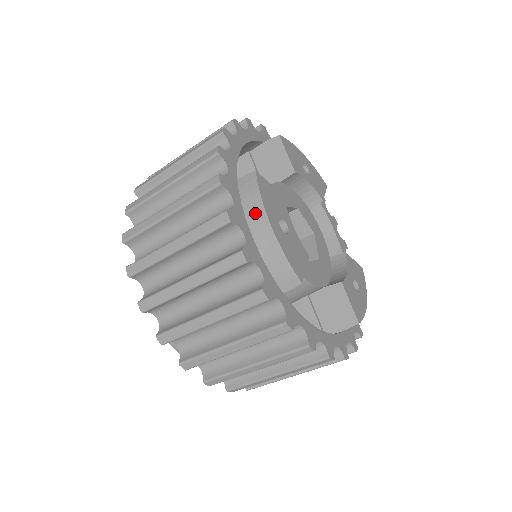
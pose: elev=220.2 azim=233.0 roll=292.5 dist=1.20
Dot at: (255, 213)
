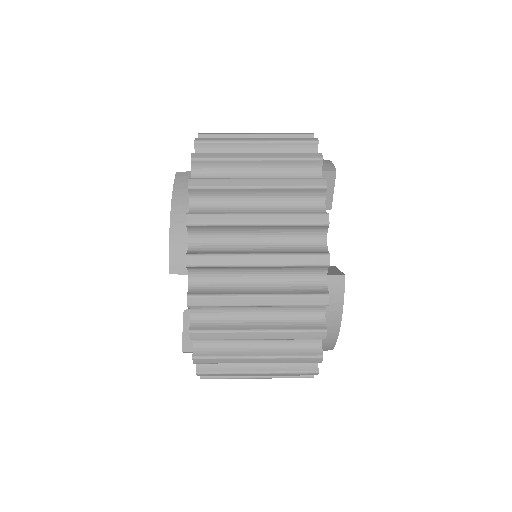
Dot at: (333, 314)
